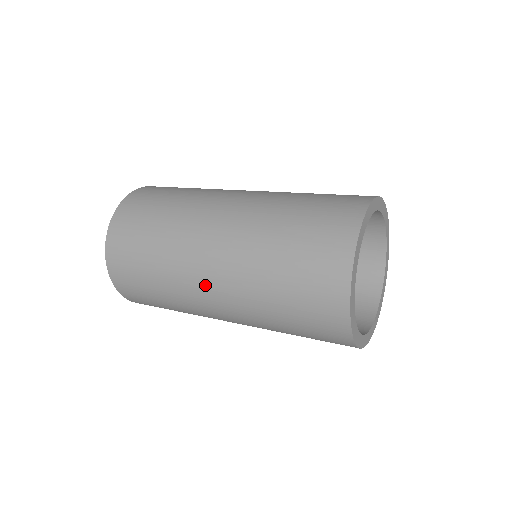
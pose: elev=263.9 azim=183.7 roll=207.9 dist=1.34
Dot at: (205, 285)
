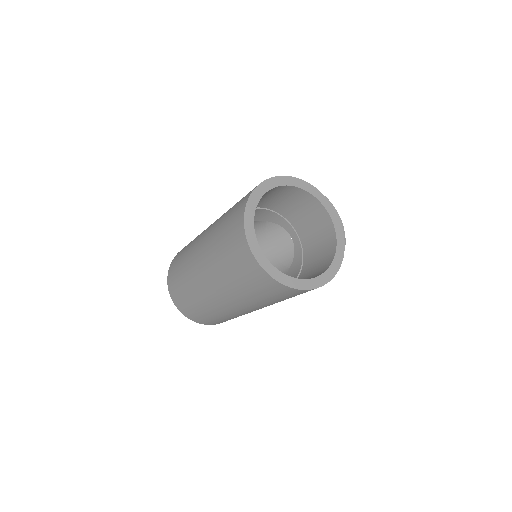
Dot at: (213, 296)
